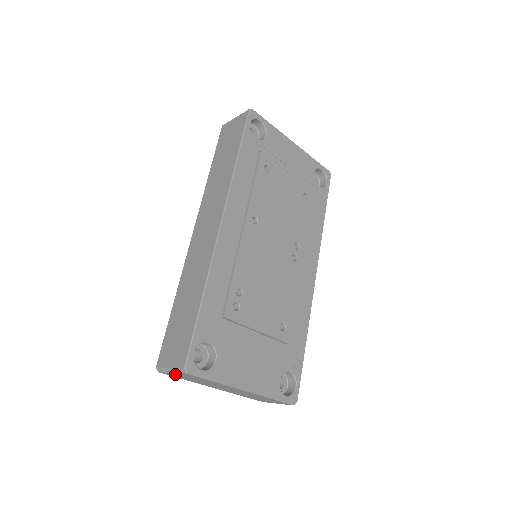
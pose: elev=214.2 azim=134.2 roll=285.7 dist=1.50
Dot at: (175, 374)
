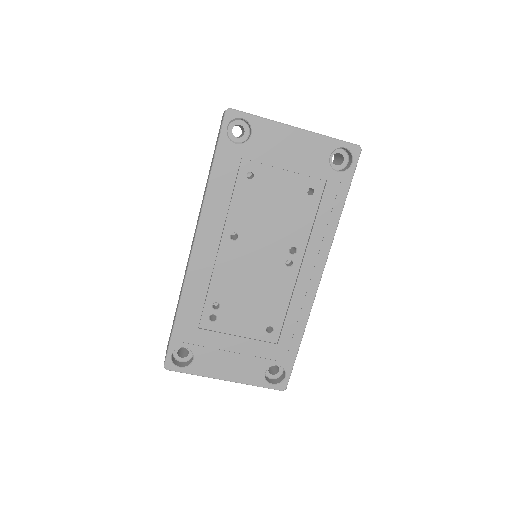
Dot at: occluded
